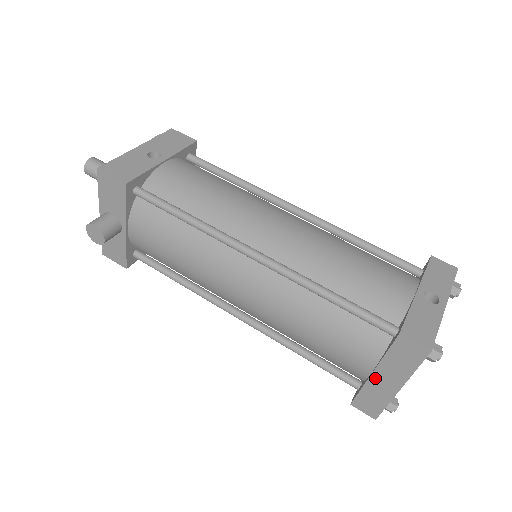
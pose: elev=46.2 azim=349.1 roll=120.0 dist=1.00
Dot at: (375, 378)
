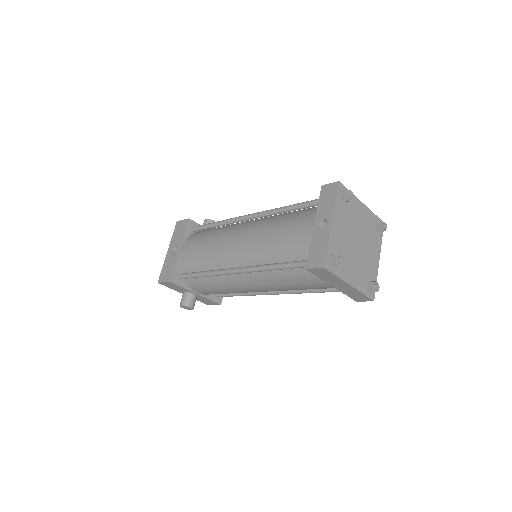
Dot at: (337, 288)
